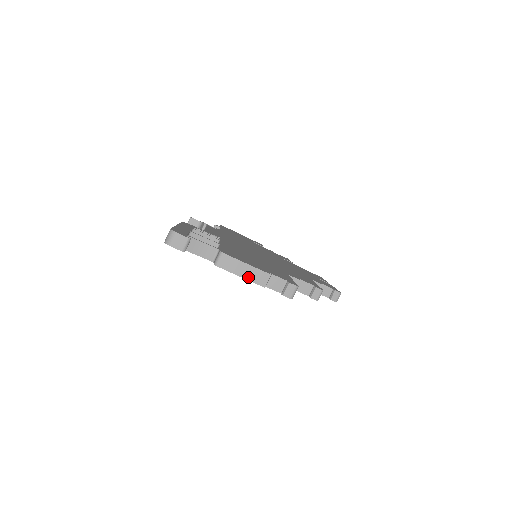
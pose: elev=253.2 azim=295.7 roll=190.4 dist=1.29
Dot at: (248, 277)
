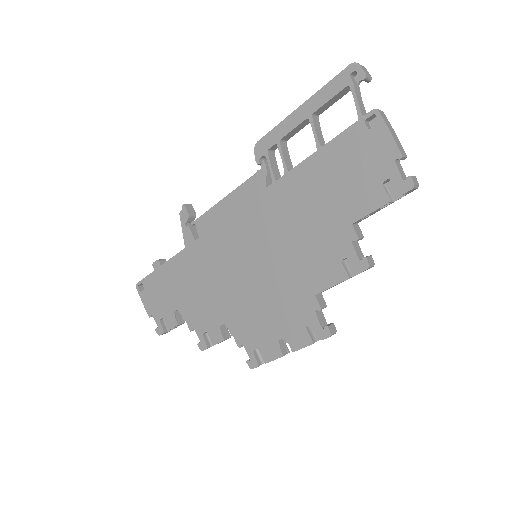
Dot at: (395, 138)
